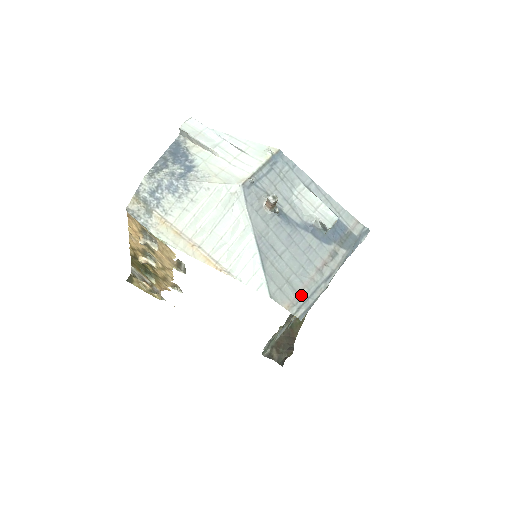
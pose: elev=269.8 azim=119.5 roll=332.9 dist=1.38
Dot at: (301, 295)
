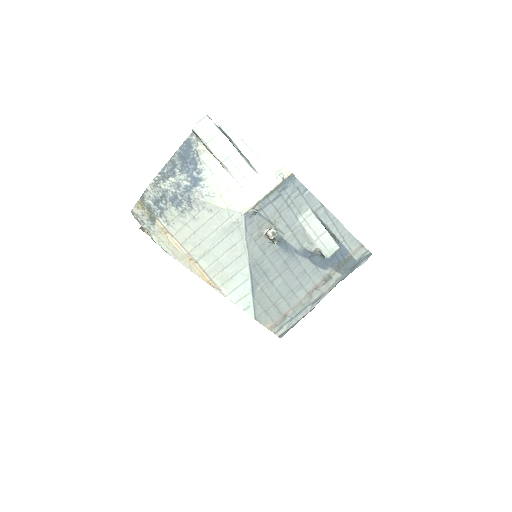
Dot at: (285, 316)
